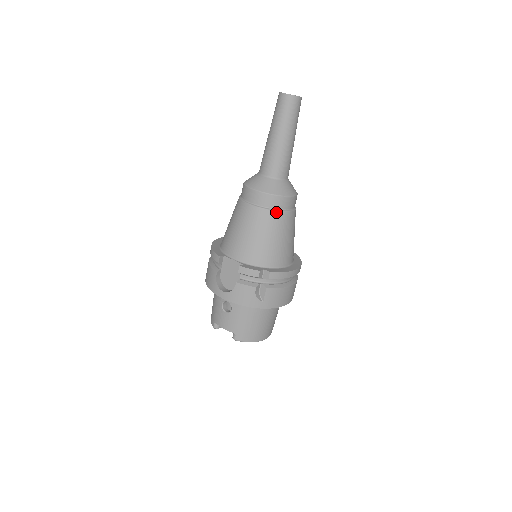
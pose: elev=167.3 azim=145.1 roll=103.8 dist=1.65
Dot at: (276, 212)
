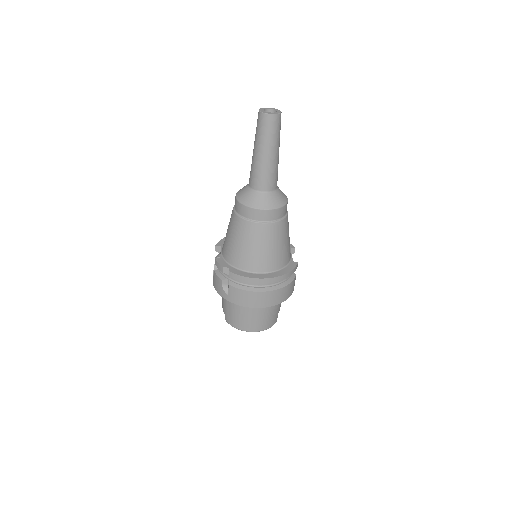
Dot at: (244, 220)
